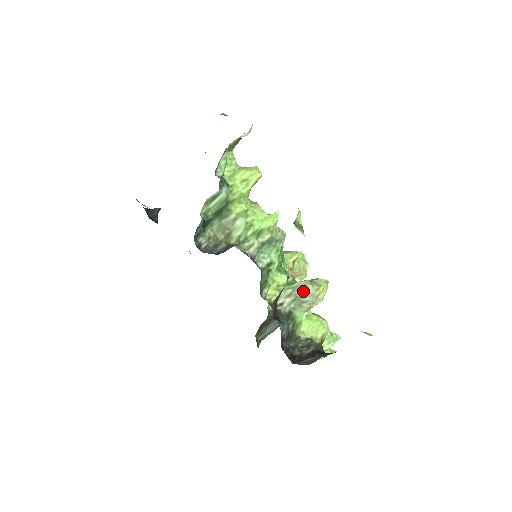
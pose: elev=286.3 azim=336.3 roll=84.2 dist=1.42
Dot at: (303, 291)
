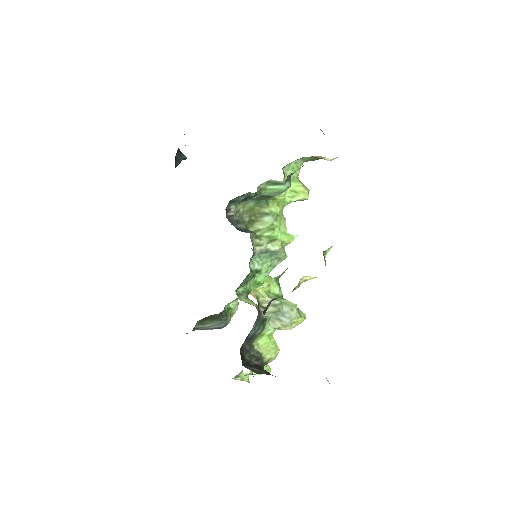
Dot at: (287, 310)
